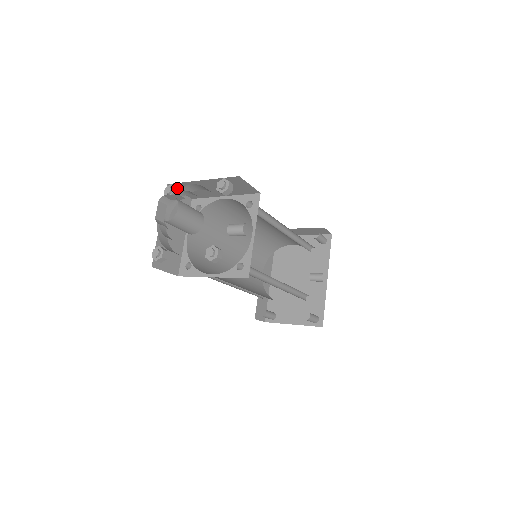
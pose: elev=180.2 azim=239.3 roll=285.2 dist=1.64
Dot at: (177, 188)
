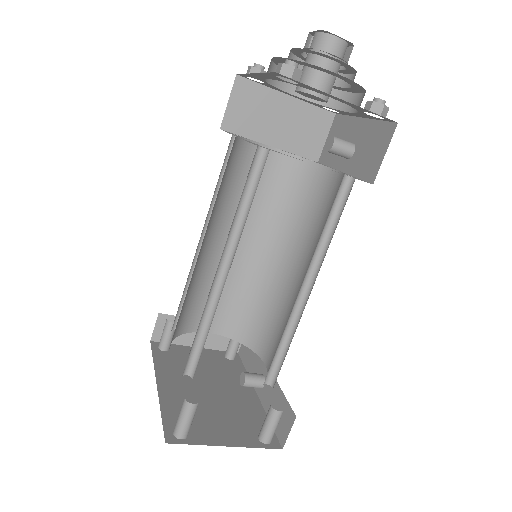
Dot at: occluded
